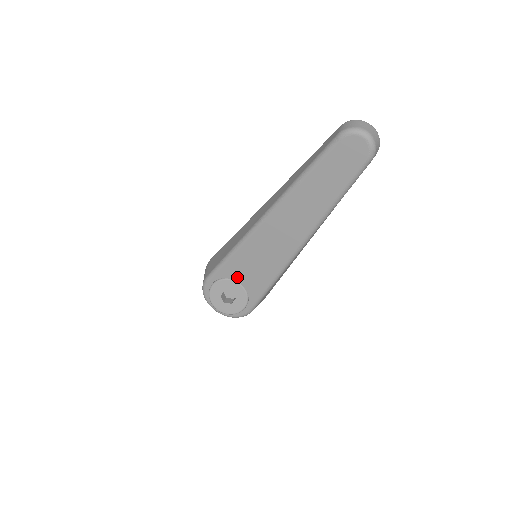
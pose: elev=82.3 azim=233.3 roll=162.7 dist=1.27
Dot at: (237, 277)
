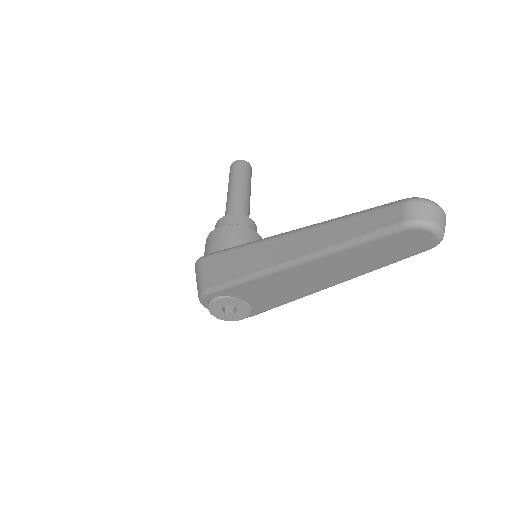
Dot at: (242, 297)
